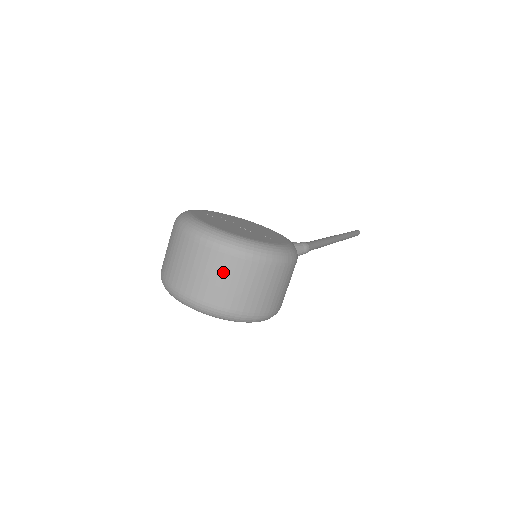
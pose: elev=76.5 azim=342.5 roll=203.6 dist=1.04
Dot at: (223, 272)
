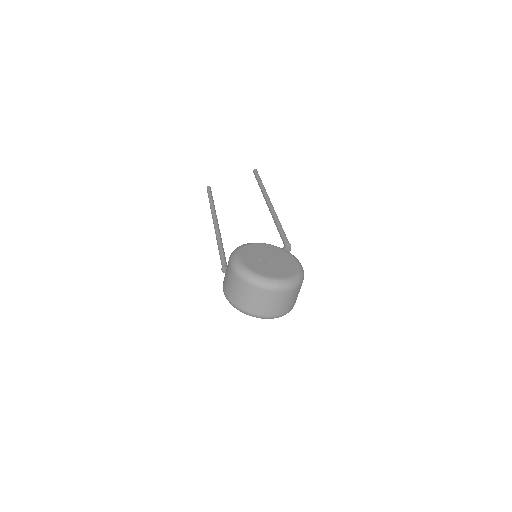
Dot at: (285, 299)
